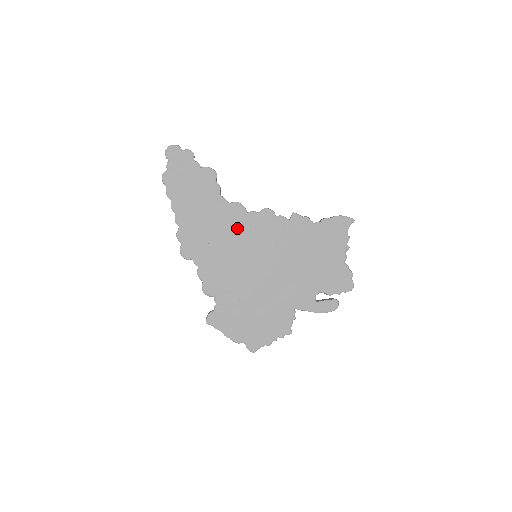
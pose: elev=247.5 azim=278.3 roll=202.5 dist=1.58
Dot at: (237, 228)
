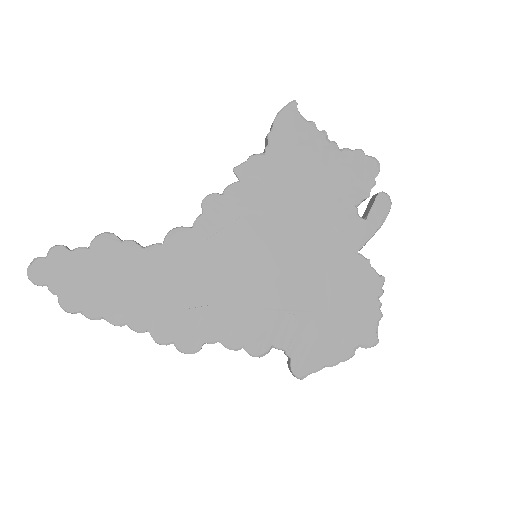
Dot at: (203, 255)
